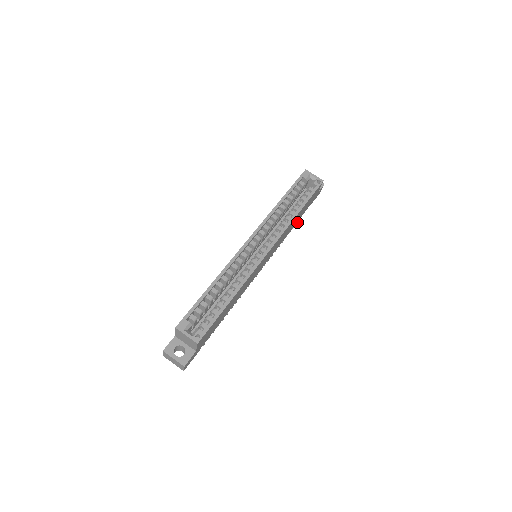
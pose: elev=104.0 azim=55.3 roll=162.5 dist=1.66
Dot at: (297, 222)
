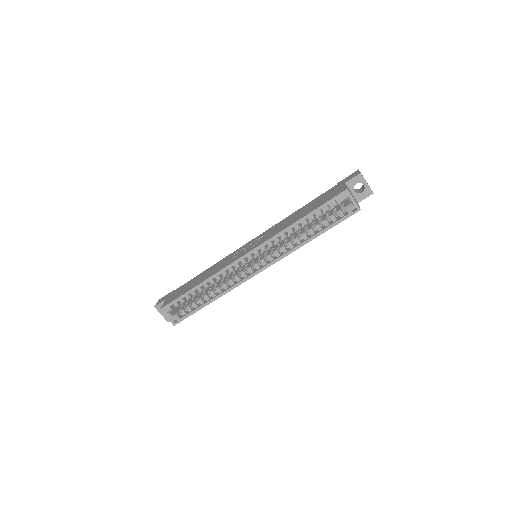
Dot at: occluded
